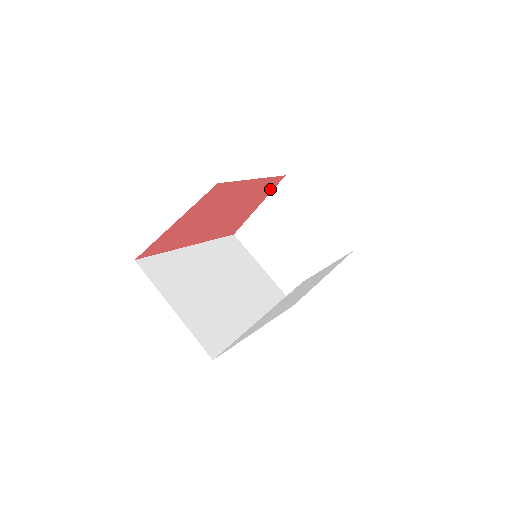
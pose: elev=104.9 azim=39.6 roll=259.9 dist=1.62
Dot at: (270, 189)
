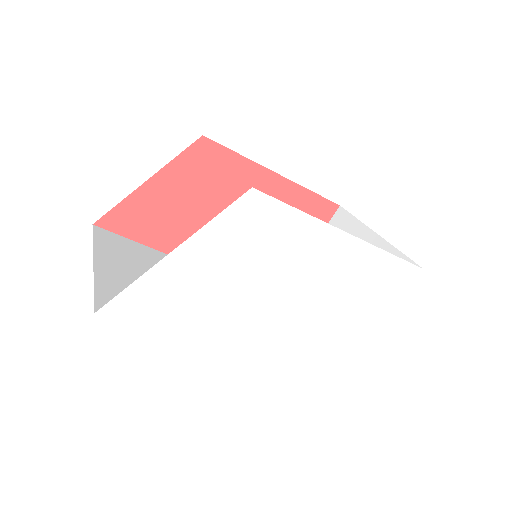
Dot at: occluded
